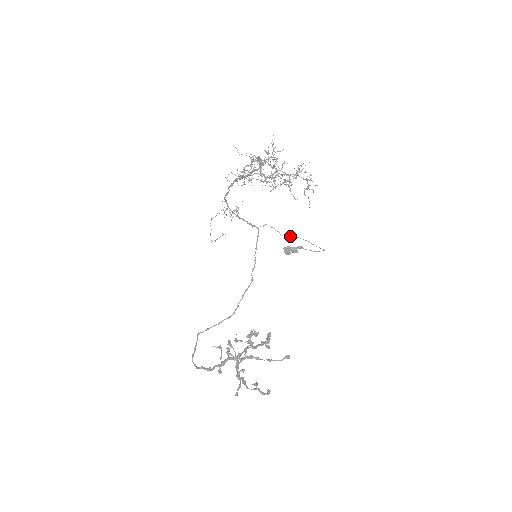
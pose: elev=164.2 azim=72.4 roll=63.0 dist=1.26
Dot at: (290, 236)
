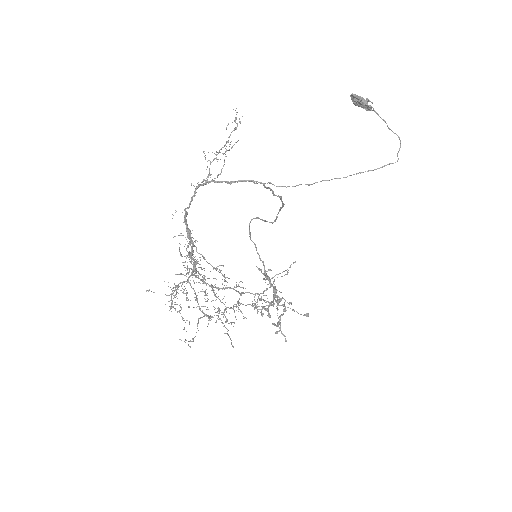
Dot at: (317, 182)
